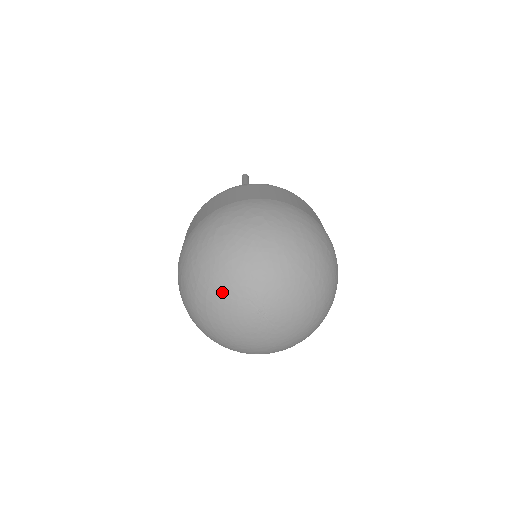
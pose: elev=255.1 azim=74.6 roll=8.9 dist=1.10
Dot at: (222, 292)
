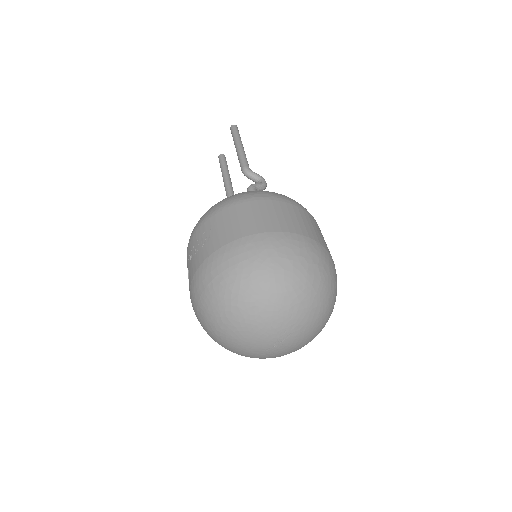
Dot at: (261, 317)
